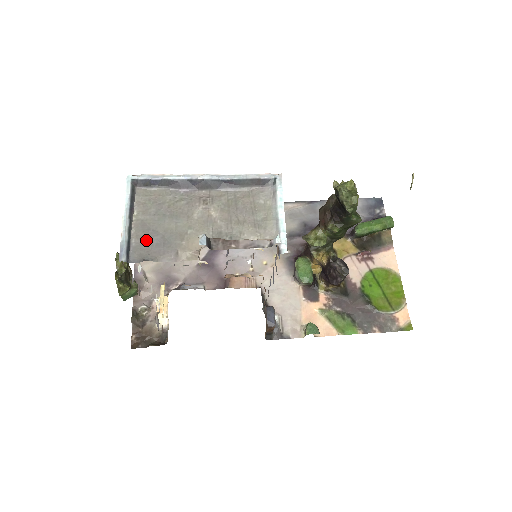
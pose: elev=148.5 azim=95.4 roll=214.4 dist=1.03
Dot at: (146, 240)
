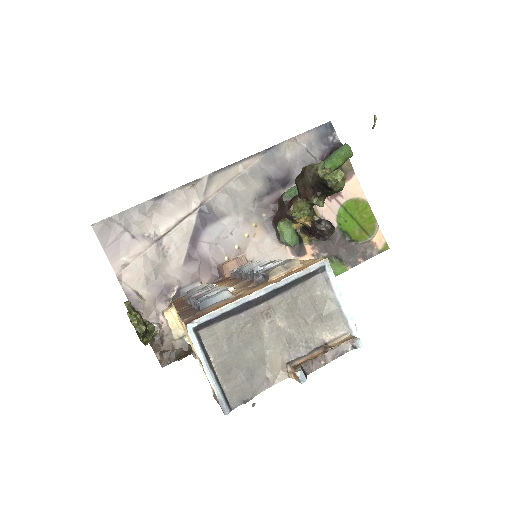
Dot at: (235, 380)
